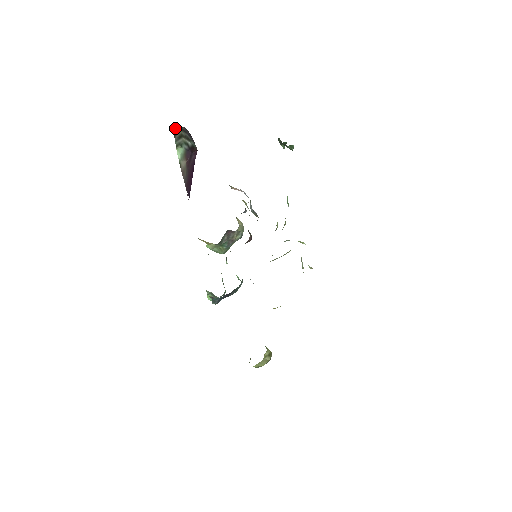
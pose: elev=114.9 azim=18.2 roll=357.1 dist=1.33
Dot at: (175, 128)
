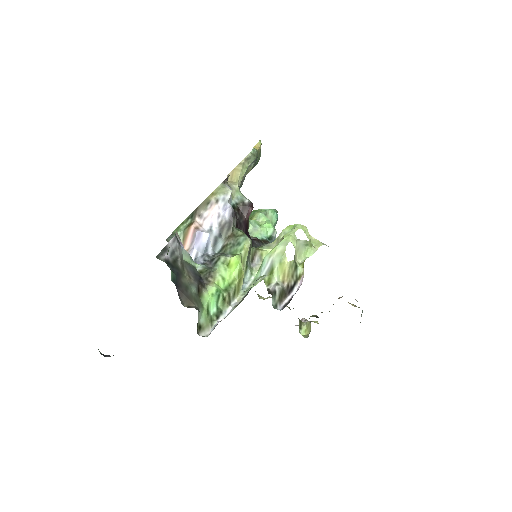
Dot at: occluded
